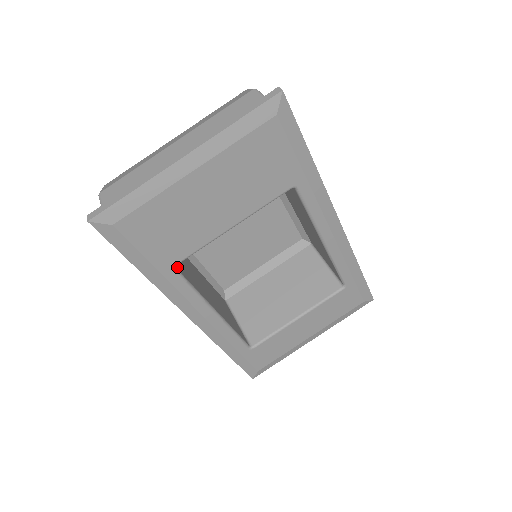
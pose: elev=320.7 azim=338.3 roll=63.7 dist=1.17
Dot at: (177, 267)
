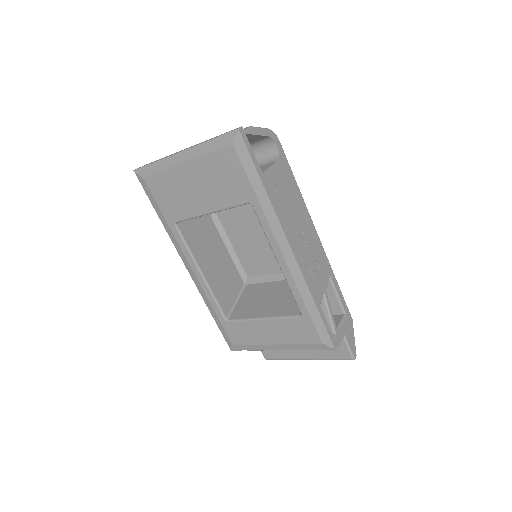
Dot at: (181, 226)
